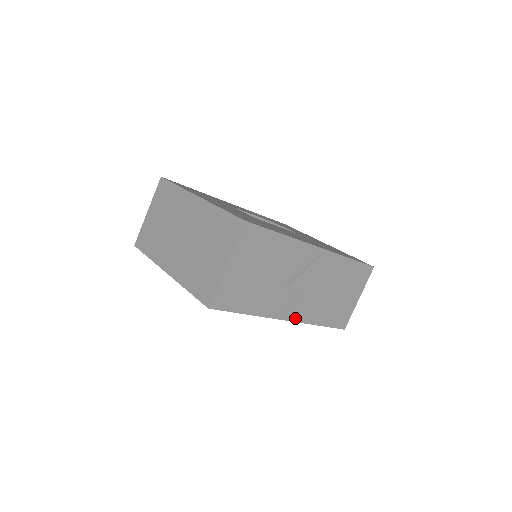
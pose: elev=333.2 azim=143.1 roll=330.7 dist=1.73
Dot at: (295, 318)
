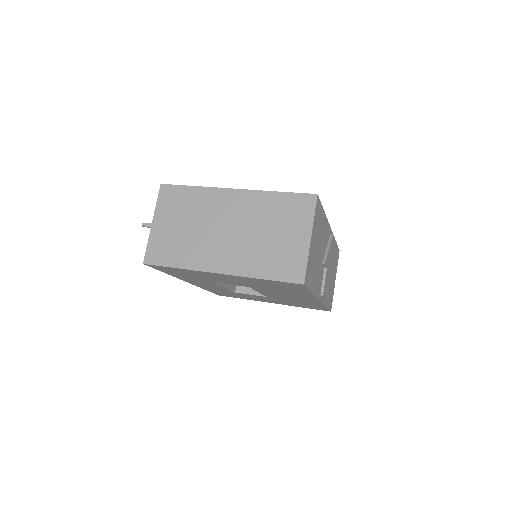
Dot at: (322, 298)
